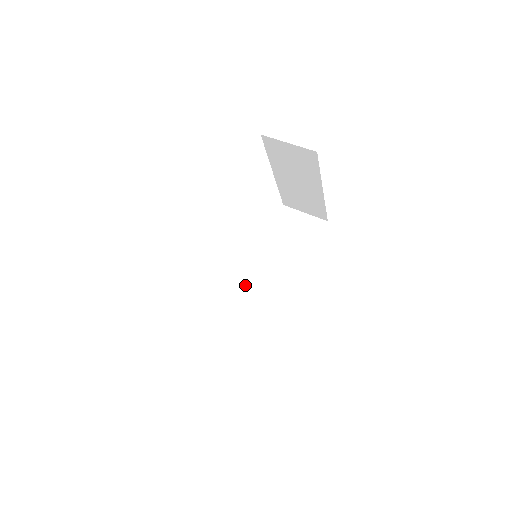
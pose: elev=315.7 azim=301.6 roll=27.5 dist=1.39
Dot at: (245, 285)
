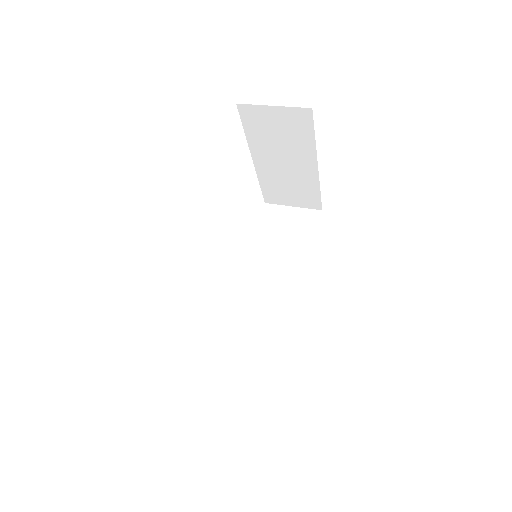
Dot at: (241, 303)
